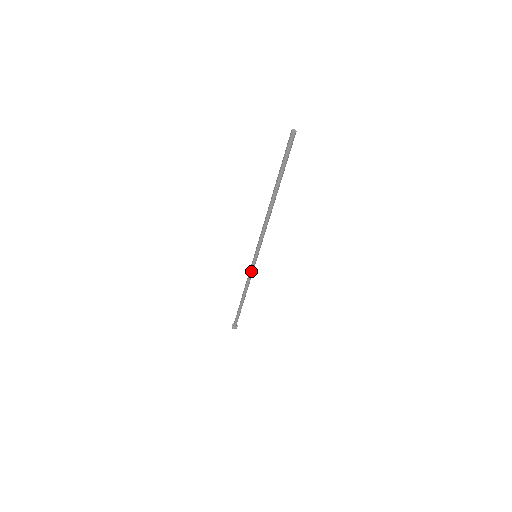
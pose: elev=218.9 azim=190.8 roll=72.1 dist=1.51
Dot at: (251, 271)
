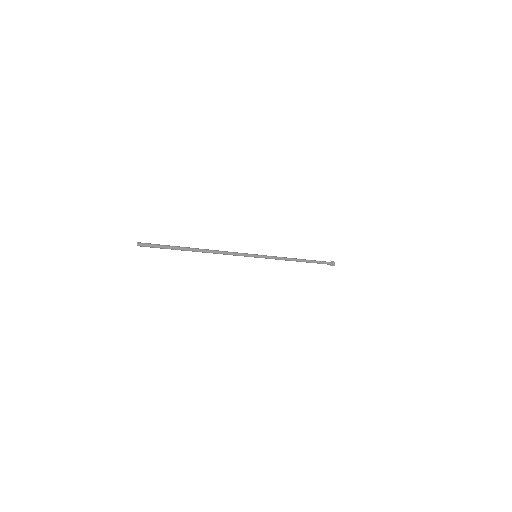
Dot at: occluded
